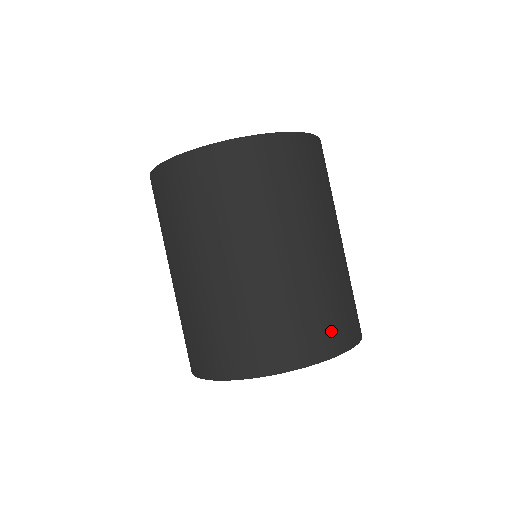
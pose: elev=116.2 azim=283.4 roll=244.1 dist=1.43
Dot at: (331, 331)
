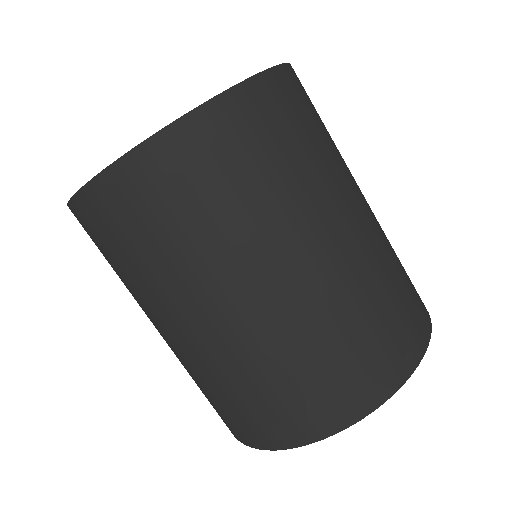
Dot at: (412, 319)
